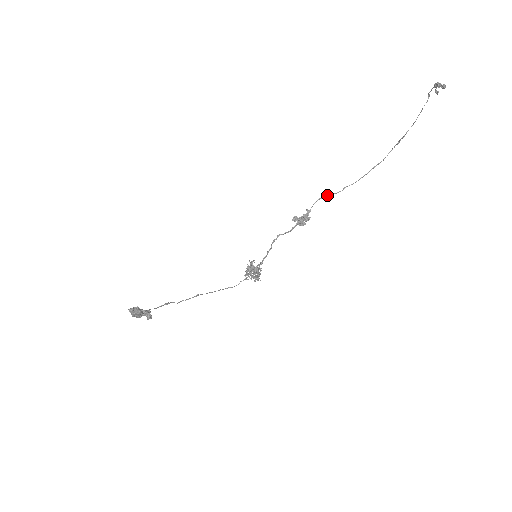
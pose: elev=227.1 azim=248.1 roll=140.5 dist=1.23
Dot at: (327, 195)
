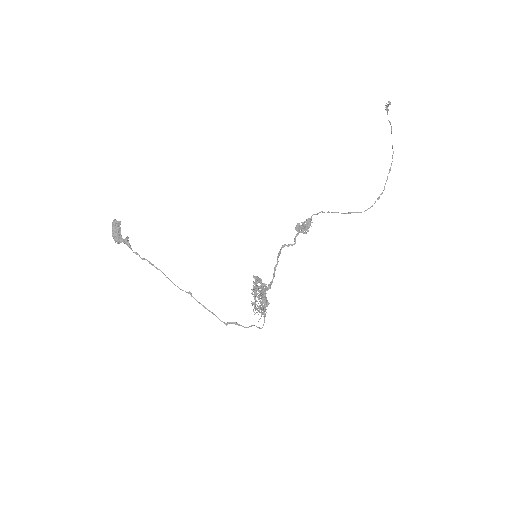
Dot at: occluded
